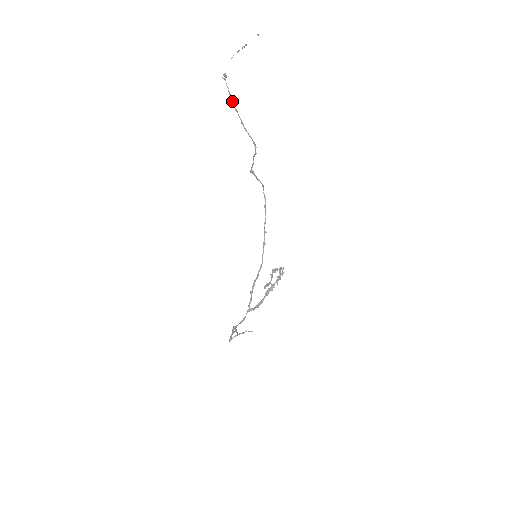
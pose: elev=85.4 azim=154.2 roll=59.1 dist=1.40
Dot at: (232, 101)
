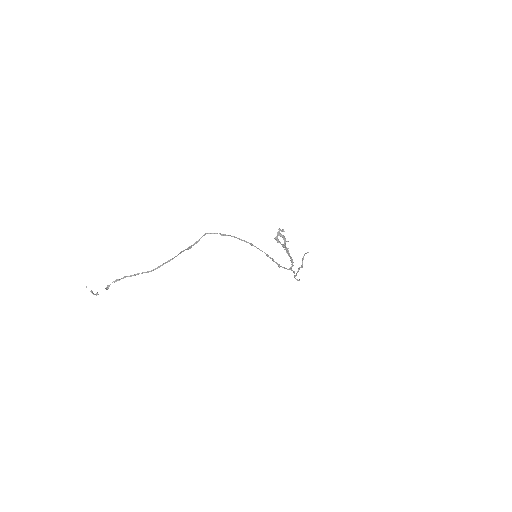
Dot at: occluded
